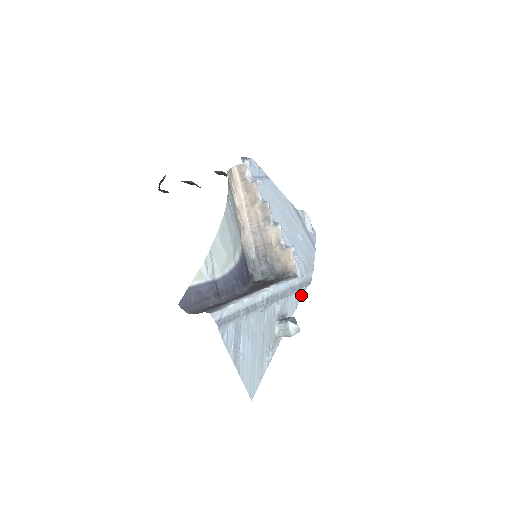
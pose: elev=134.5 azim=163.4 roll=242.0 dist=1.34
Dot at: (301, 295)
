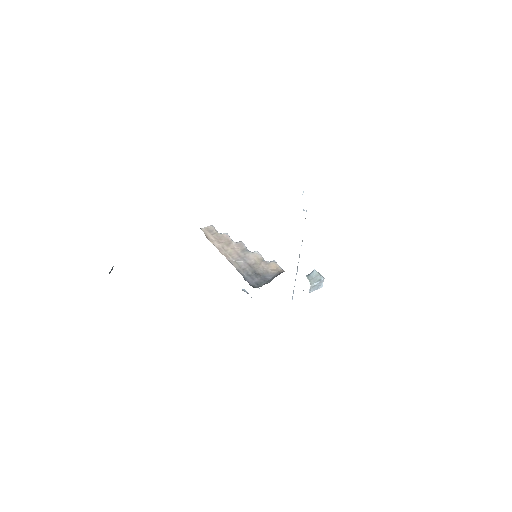
Dot at: occluded
